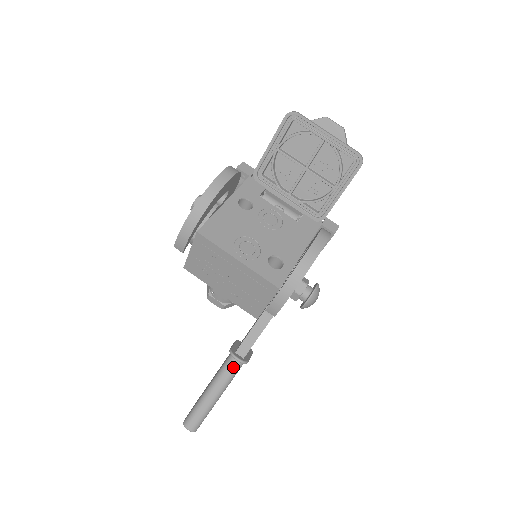
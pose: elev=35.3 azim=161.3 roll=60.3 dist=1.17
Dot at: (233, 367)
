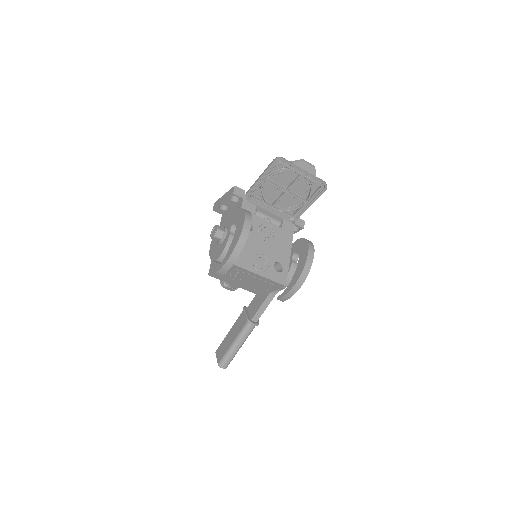
Dot at: (251, 329)
